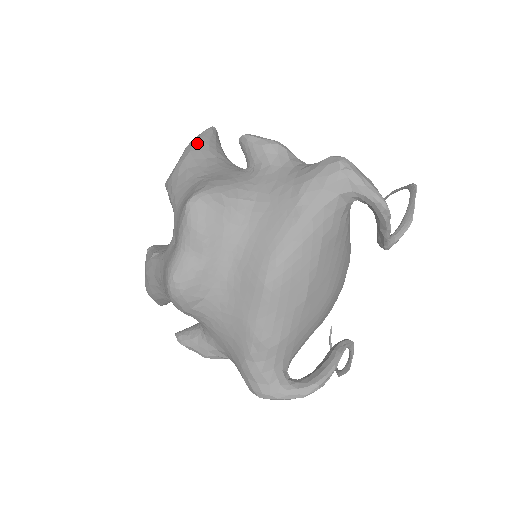
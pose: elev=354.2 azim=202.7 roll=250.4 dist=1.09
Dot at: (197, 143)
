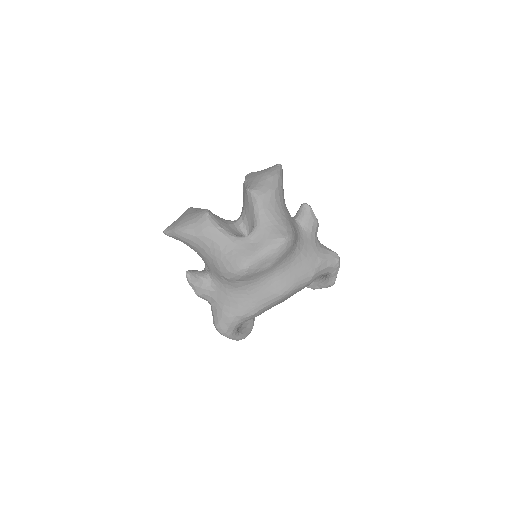
Dot at: (280, 180)
